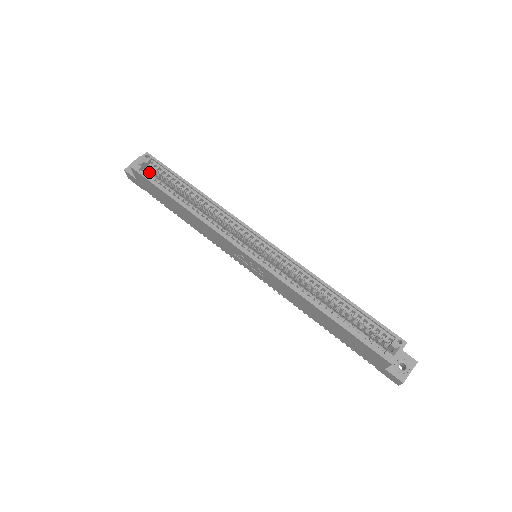
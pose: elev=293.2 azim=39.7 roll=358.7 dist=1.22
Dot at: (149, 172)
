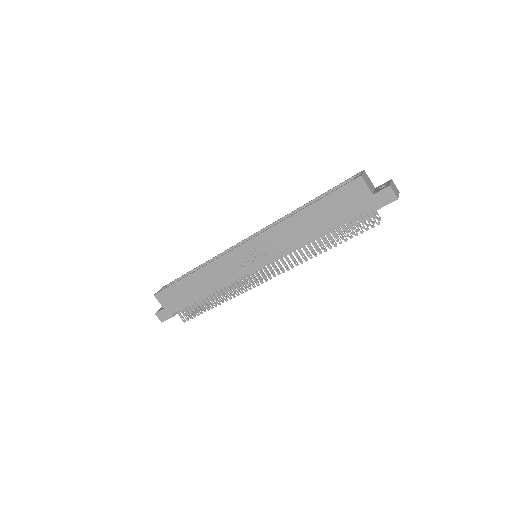
Dot at: occluded
